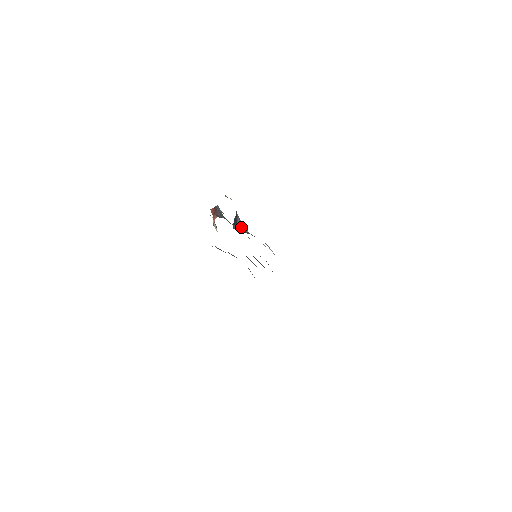
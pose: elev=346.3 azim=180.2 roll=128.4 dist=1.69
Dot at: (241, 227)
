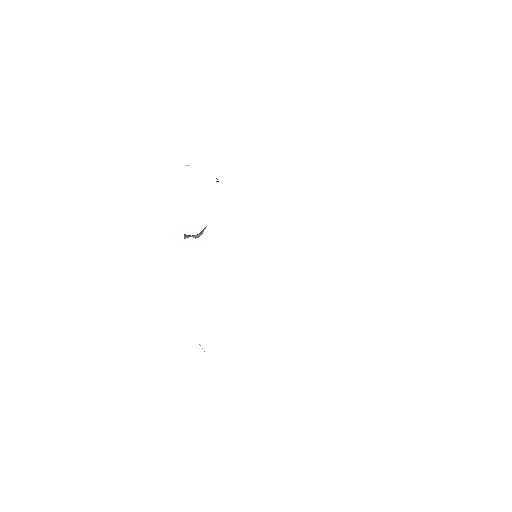
Dot at: occluded
